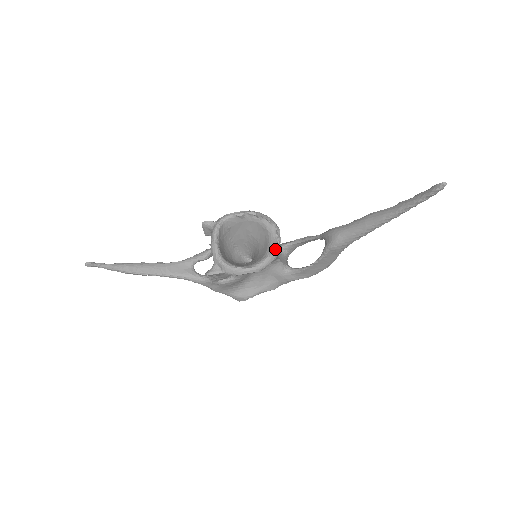
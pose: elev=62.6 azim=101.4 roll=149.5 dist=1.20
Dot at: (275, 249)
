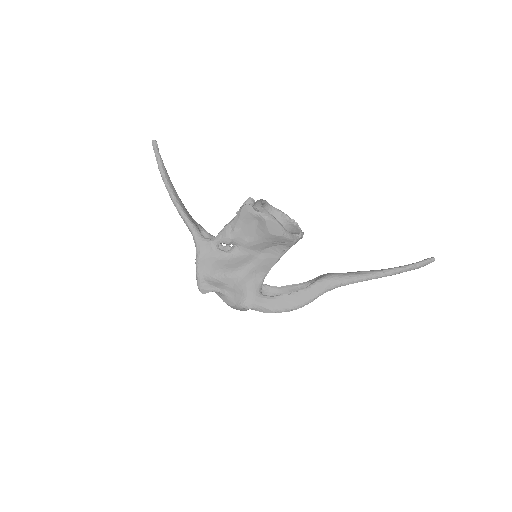
Dot at: (299, 235)
